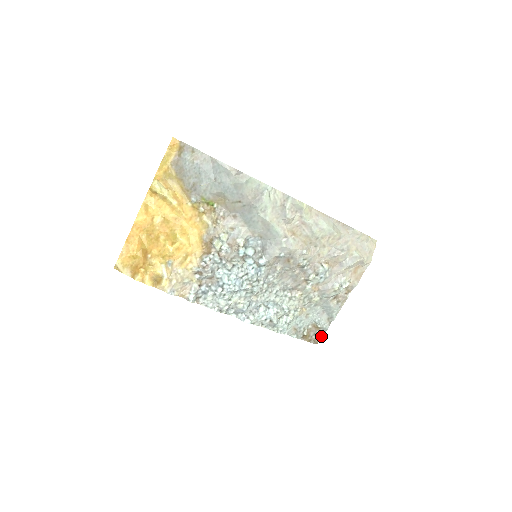
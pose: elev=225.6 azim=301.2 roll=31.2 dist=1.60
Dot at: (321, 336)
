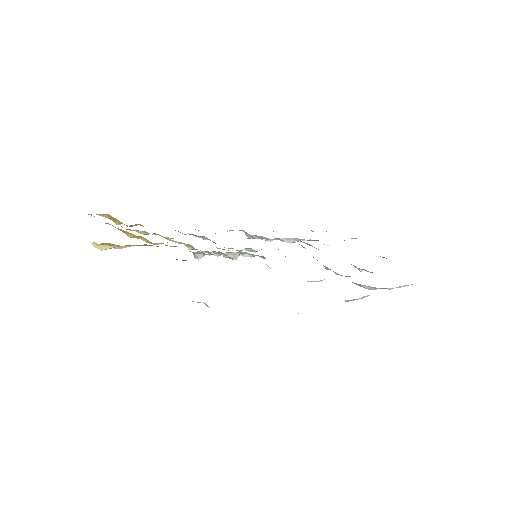
Dot at: occluded
